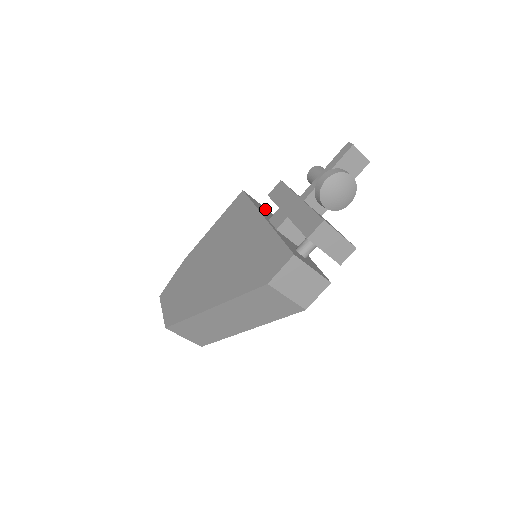
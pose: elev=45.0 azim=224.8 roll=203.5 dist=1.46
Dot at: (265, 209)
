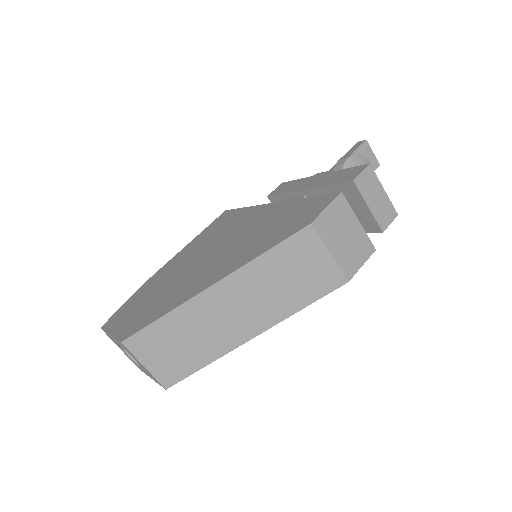
Dot at: occluded
